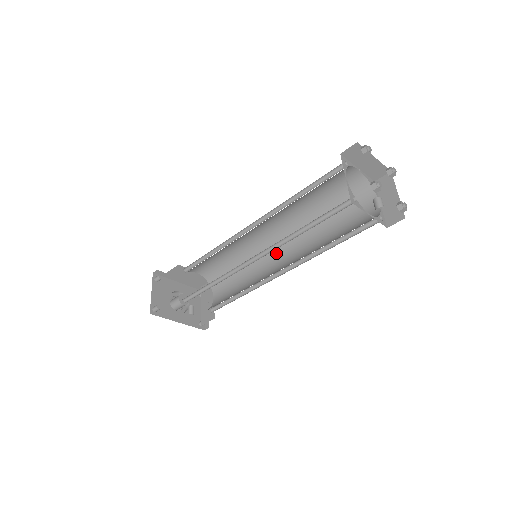
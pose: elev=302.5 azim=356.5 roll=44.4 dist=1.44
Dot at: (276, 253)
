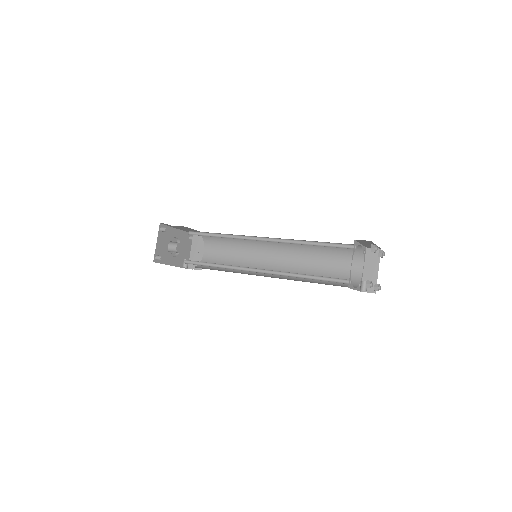
Dot at: (270, 252)
